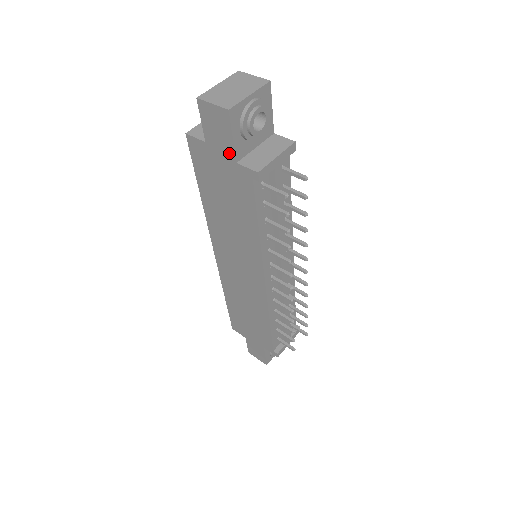
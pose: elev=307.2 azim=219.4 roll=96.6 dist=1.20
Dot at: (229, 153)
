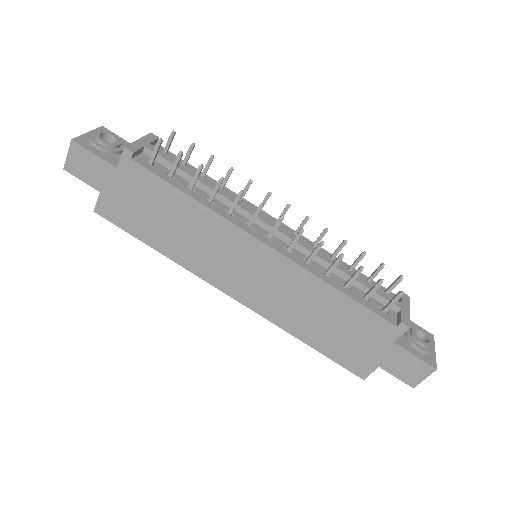
Dot at: (108, 170)
